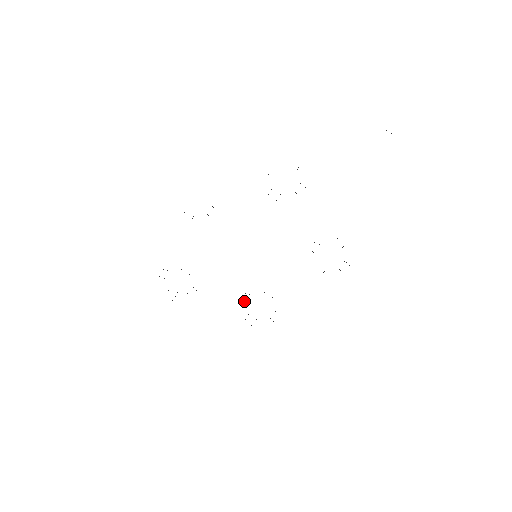
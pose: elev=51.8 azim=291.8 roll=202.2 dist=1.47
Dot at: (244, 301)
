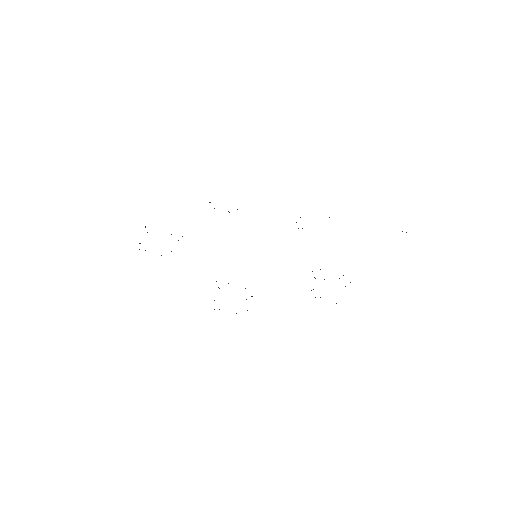
Dot at: occluded
